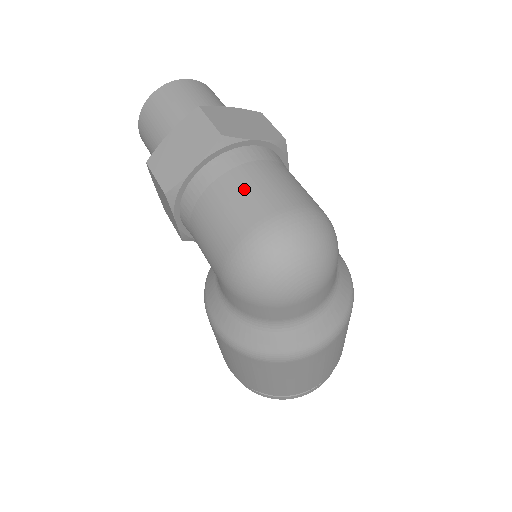
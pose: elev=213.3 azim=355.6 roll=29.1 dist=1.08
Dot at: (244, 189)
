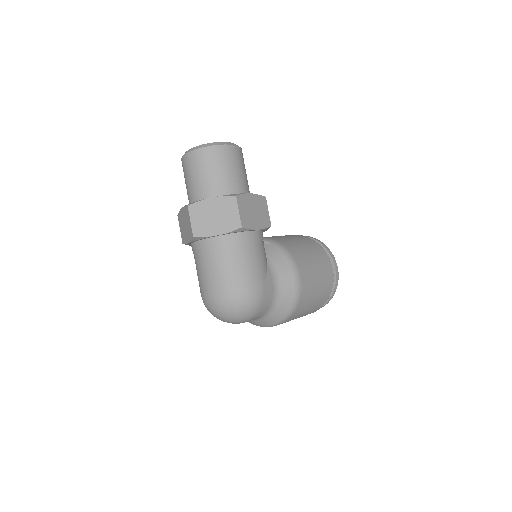
Dot at: (204, 270)
